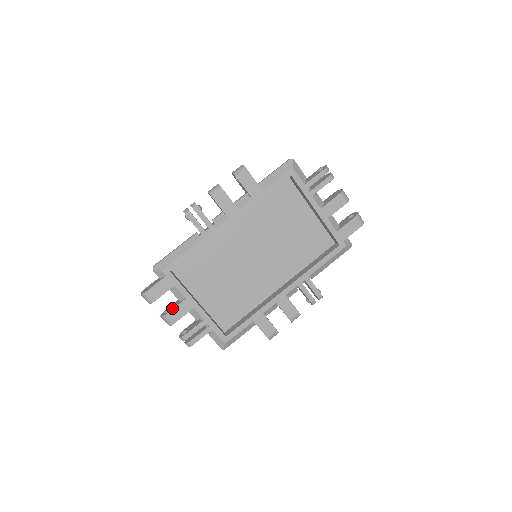
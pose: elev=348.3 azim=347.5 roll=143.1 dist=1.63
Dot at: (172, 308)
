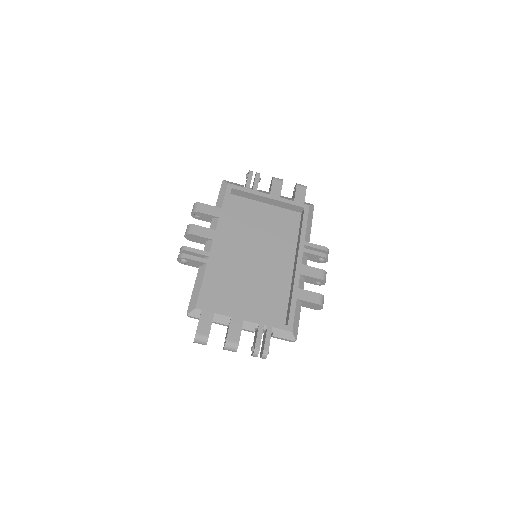
Dot at: (227, 333)
